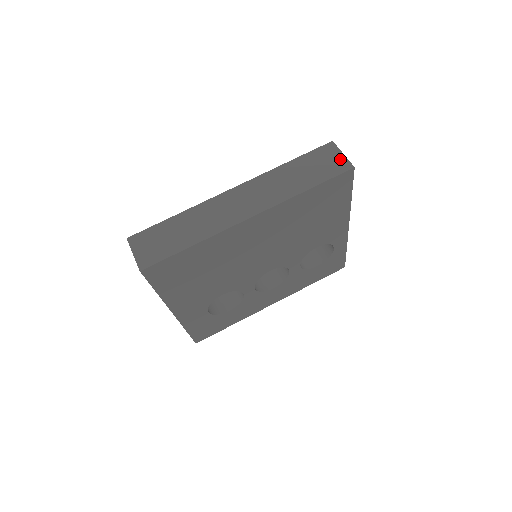
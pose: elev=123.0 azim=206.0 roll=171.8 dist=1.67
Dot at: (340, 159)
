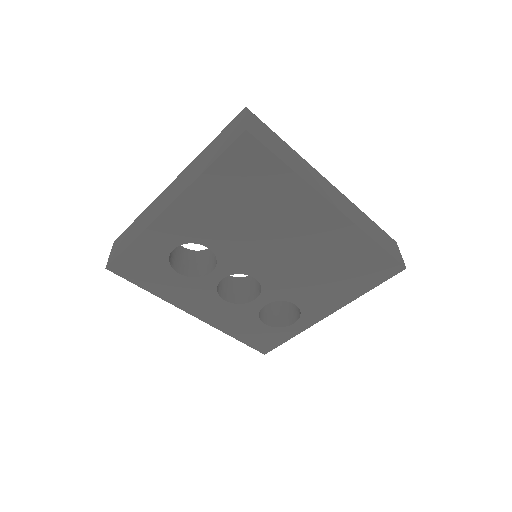
Dot at: (399, 254)
